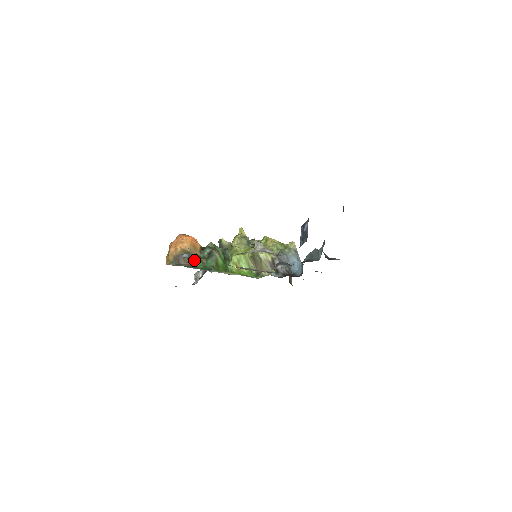
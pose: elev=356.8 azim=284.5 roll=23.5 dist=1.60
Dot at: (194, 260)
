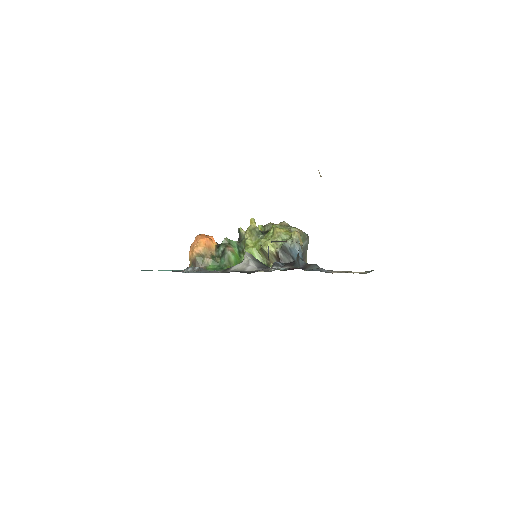
Dot at: (209, 261)
